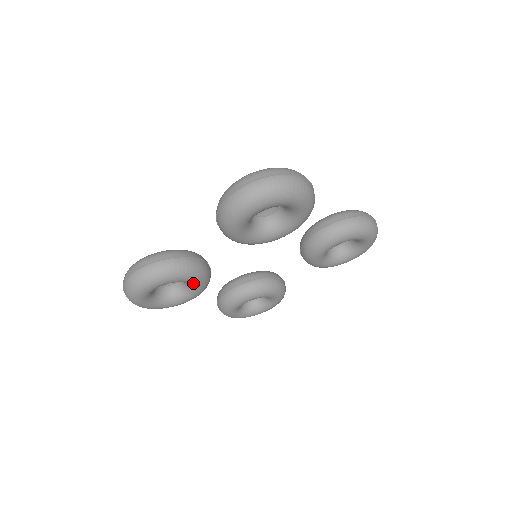
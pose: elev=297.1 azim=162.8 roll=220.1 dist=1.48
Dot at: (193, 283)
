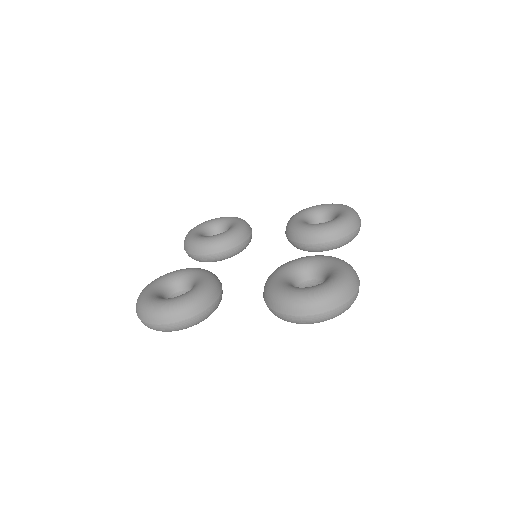
Dot at: occluded
